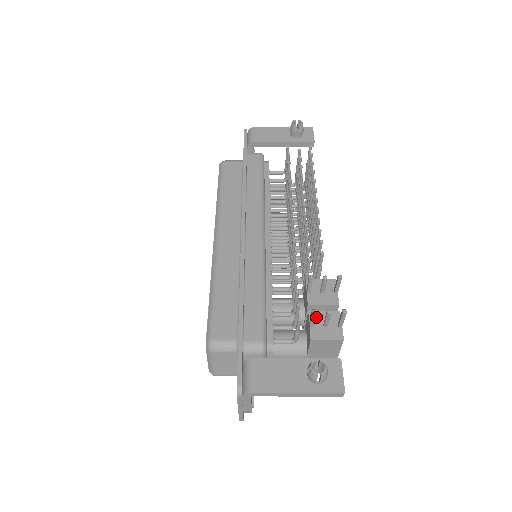
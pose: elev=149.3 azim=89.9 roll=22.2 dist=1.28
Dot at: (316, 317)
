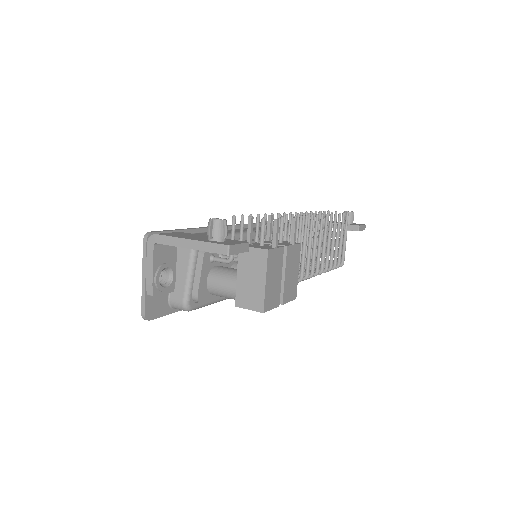
Dot at: (258, 244)
